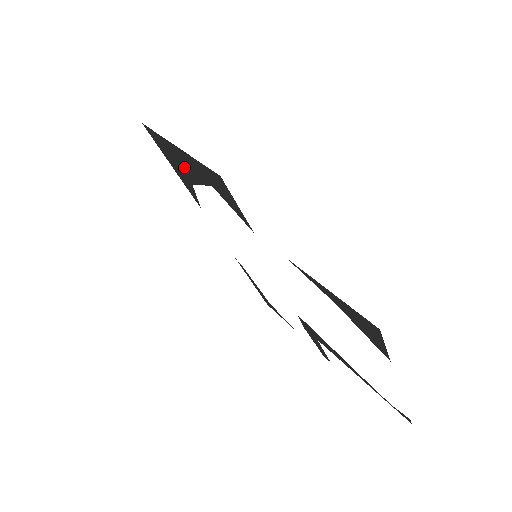
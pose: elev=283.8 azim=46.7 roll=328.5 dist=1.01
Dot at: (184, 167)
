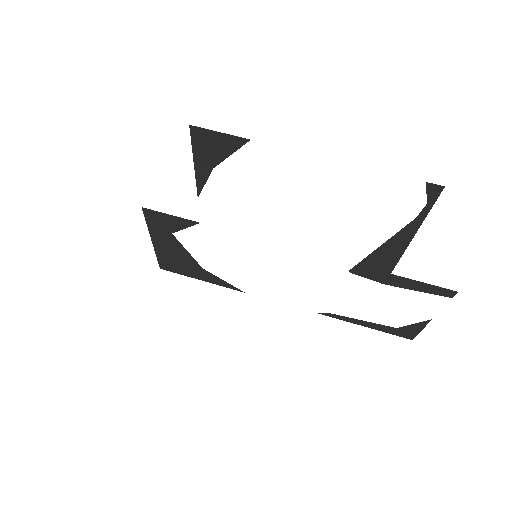
Dot at: (179, 257)
